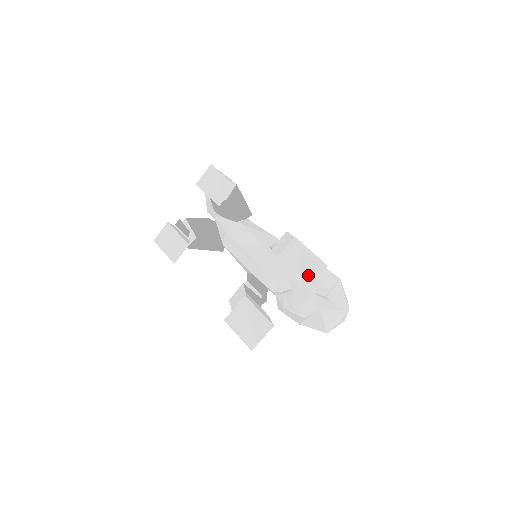
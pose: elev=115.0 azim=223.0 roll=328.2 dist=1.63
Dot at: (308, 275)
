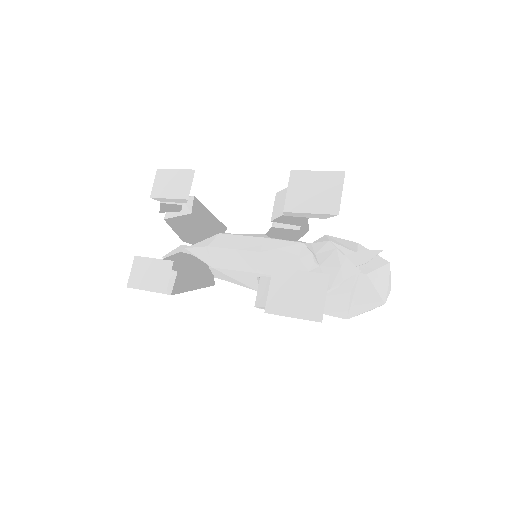
Dot at: (331, 195)
